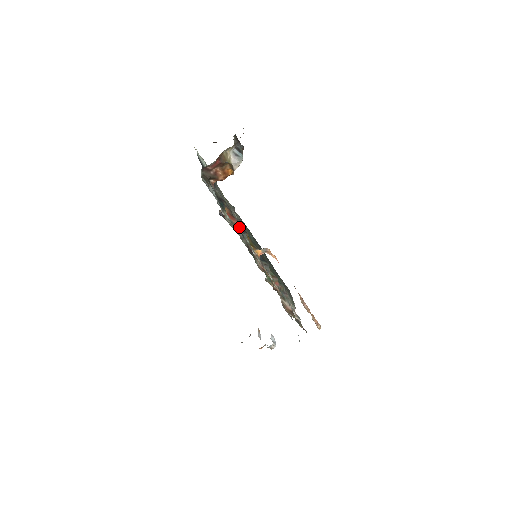
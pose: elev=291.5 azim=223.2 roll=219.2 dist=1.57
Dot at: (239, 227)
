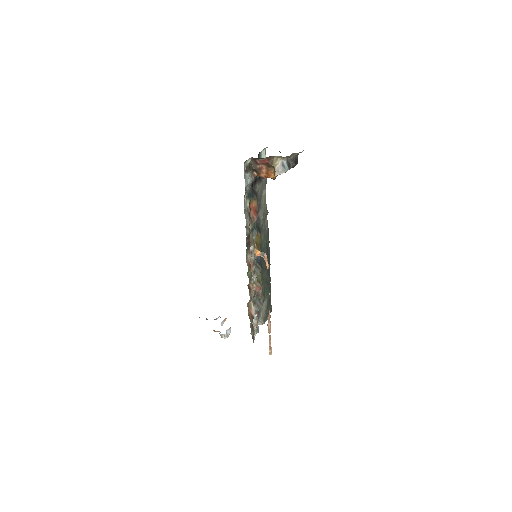
Dot at: (256, 224)
